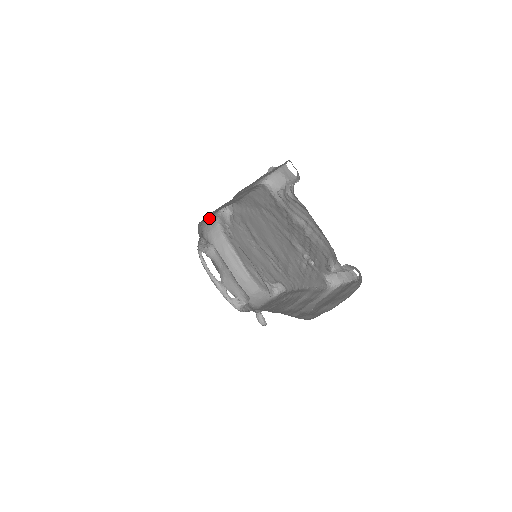
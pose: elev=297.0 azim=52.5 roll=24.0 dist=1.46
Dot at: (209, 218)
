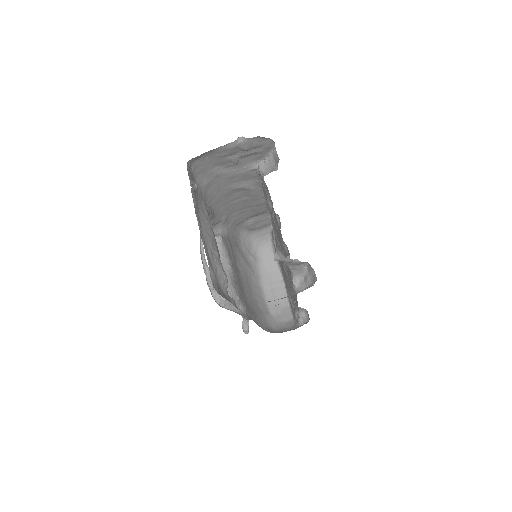
Dot at: (259, 231)
